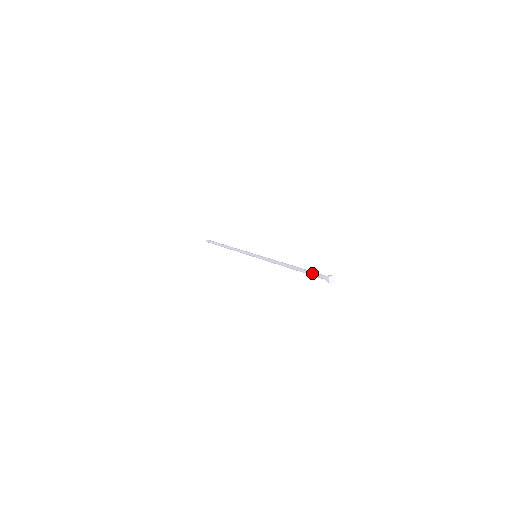
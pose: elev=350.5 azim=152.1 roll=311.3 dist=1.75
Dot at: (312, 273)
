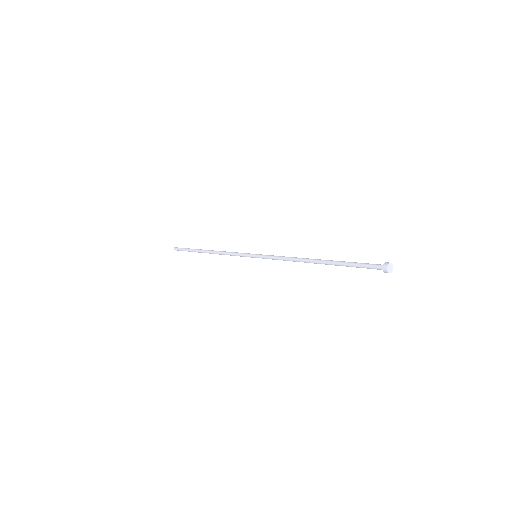
Dot at: (356, 263)
